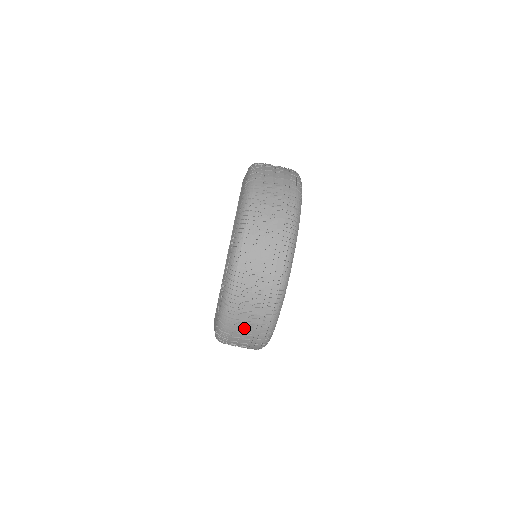
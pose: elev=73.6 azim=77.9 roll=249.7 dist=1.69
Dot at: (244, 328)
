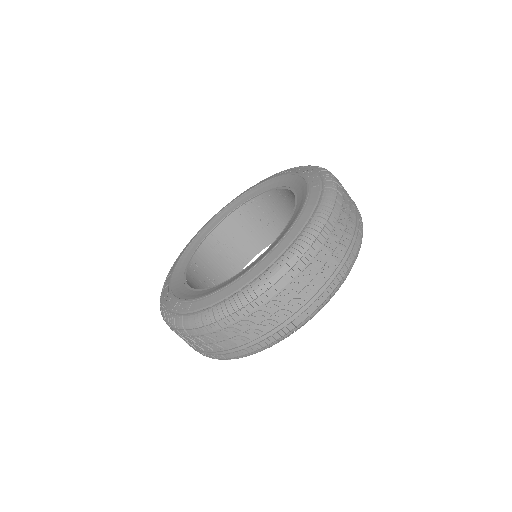
Dot at: occluded
